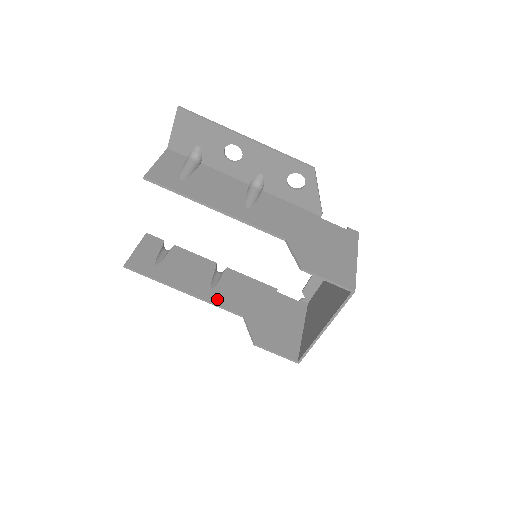
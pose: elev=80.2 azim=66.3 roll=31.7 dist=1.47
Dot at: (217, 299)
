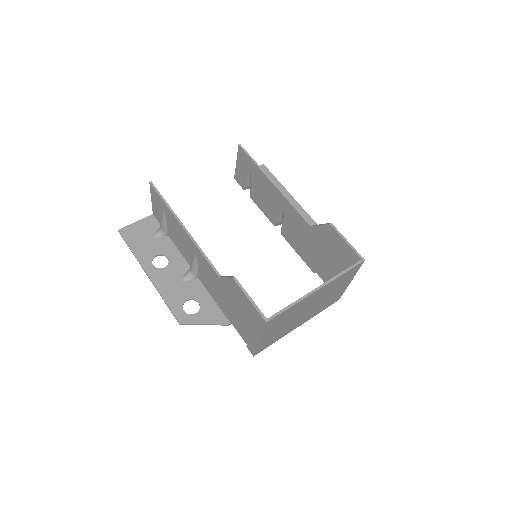
Dot at: occluded
